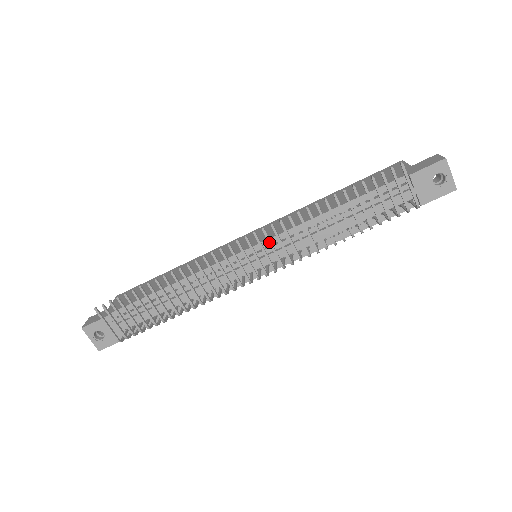
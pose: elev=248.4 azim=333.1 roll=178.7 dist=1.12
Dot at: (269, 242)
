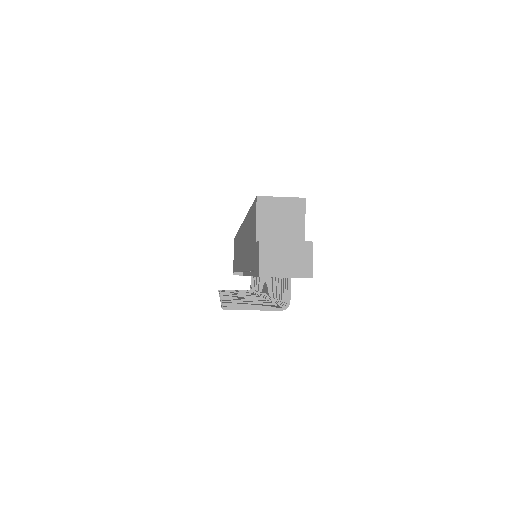
Dot at: occluded
